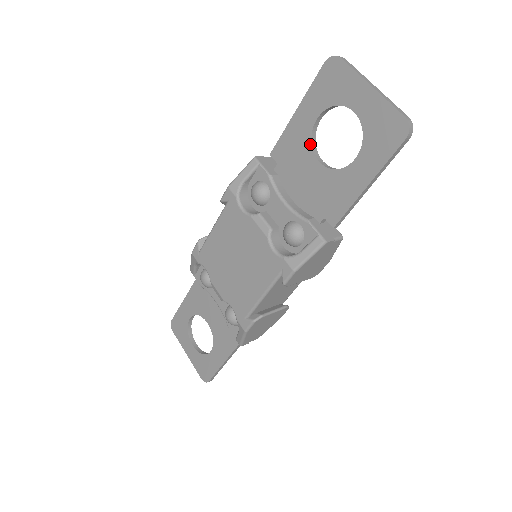
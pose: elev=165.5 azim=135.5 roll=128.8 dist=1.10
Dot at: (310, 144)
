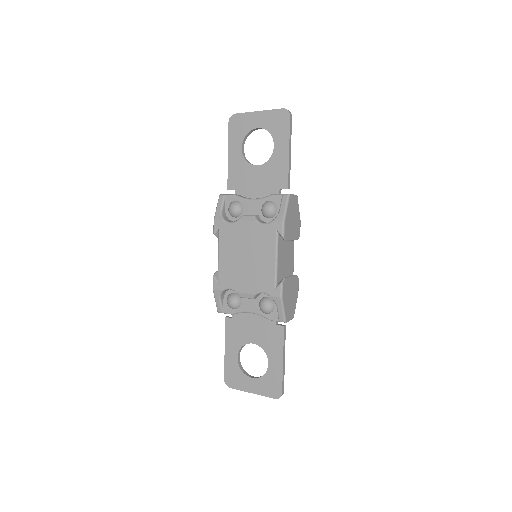
Dot at: (246, 162)
